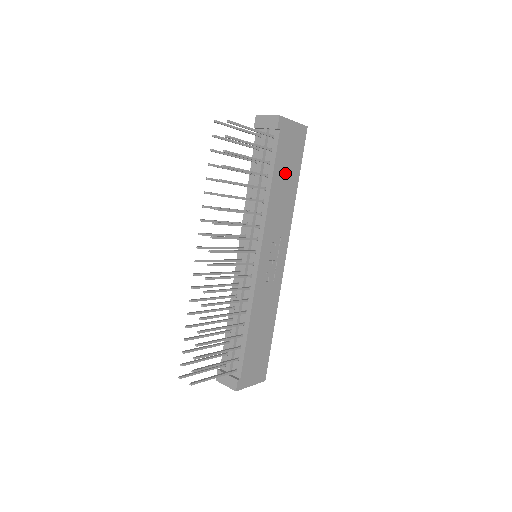
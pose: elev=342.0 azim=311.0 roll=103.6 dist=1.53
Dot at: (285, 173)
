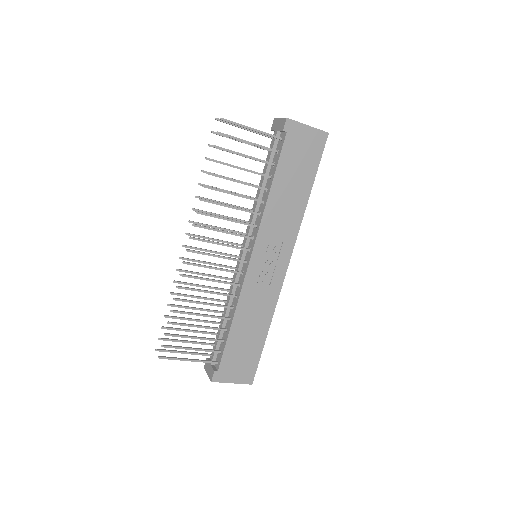
Dot at: (292, 177)
